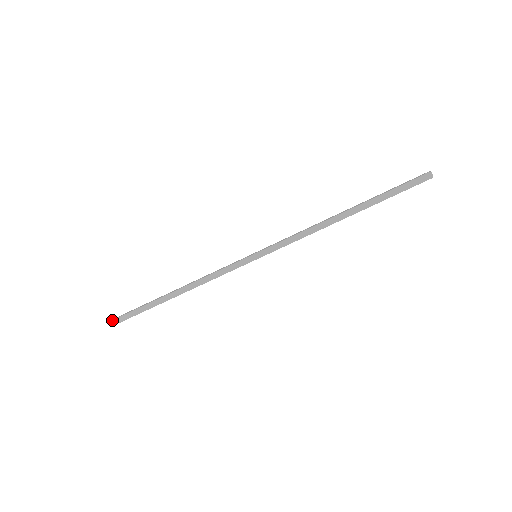
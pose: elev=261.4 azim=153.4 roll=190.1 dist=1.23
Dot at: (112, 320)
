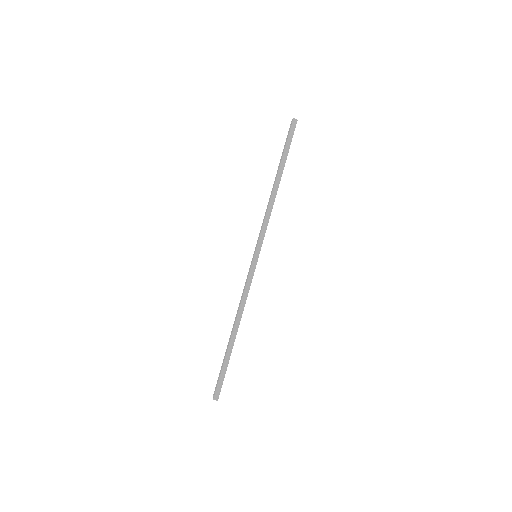
Dot at: (214, 396)
